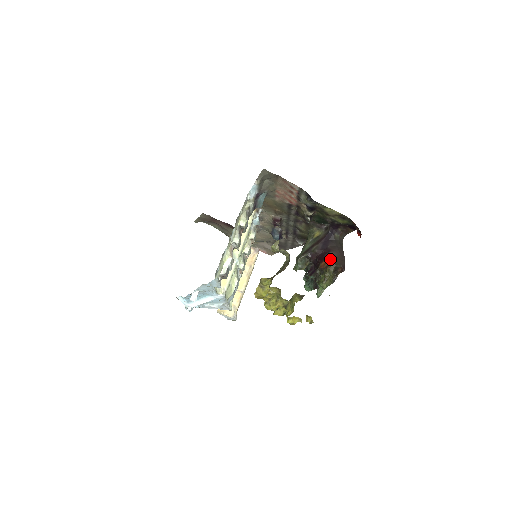
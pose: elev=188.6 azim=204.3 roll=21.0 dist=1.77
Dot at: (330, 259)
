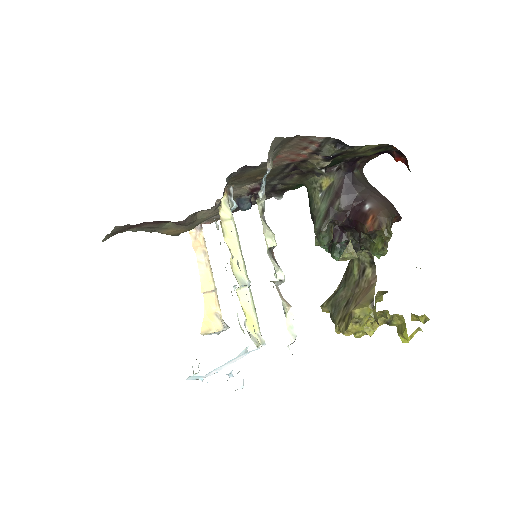
Dot at: (377, 213)
